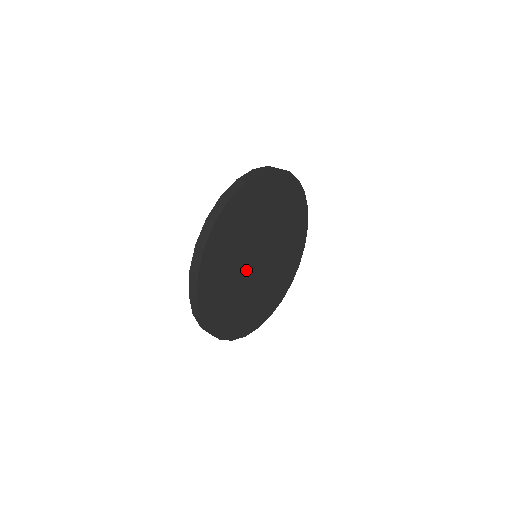
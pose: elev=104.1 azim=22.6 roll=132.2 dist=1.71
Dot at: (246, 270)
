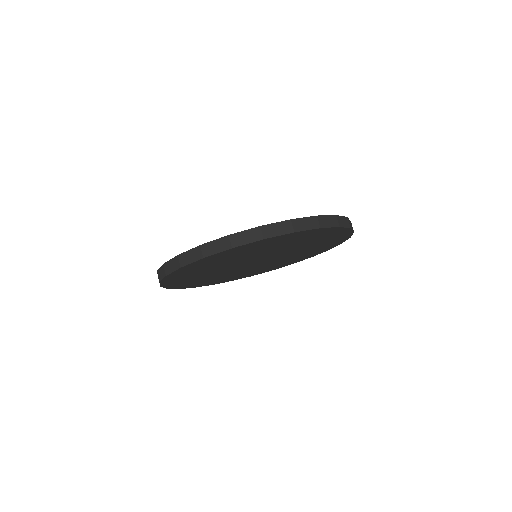
Dot at: (238, 264)
